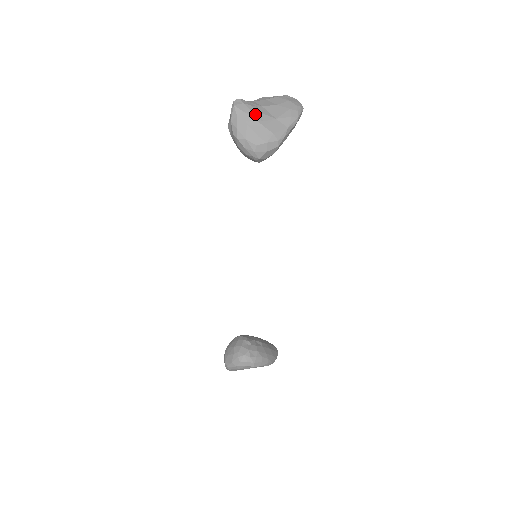
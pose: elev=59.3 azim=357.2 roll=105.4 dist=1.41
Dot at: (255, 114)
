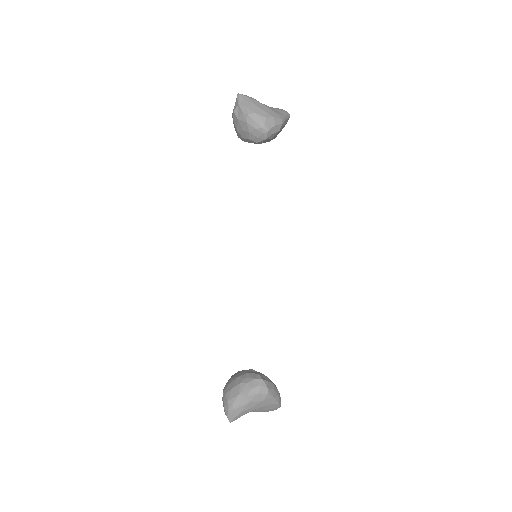
Dot at: (258, 101)
